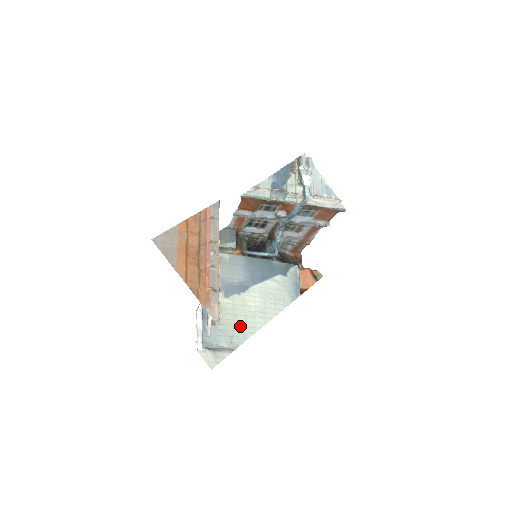
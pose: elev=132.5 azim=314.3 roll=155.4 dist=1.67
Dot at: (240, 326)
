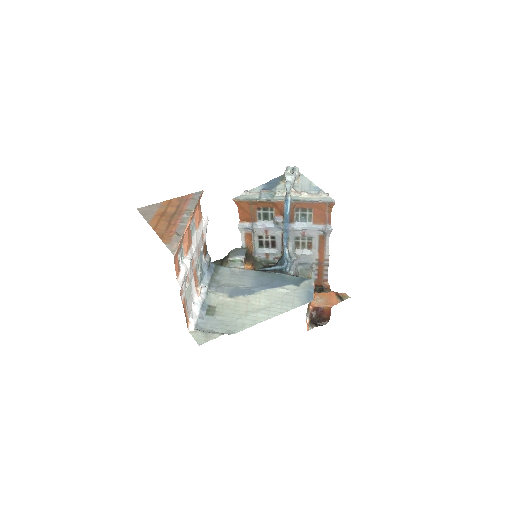
Dot at: (239, 318)
